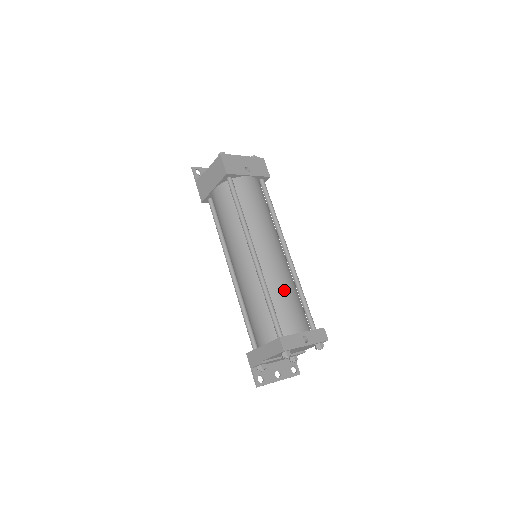
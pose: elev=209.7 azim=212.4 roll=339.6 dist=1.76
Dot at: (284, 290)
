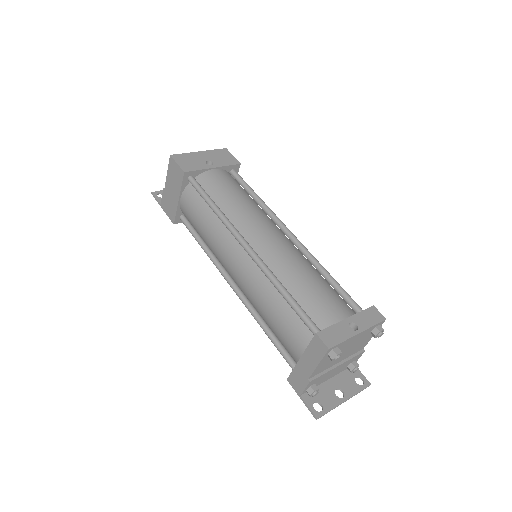
Dot at: (302, 276)
